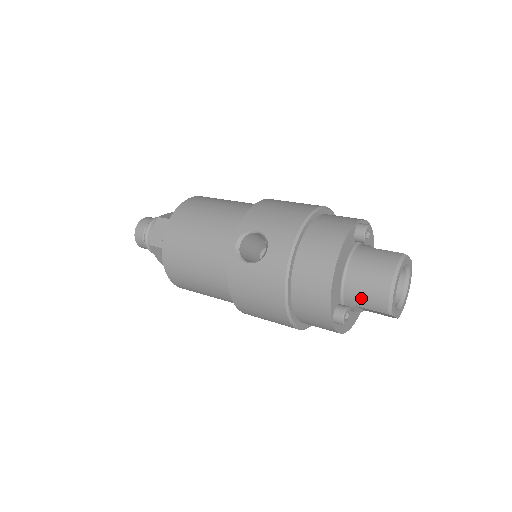
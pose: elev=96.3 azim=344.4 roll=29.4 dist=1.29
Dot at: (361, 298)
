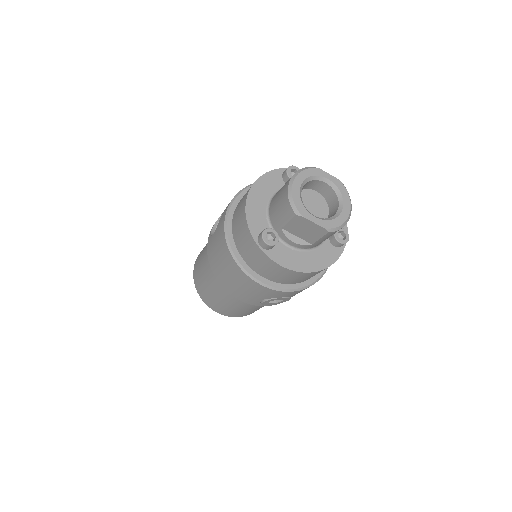
Dot at: (278, 215)
